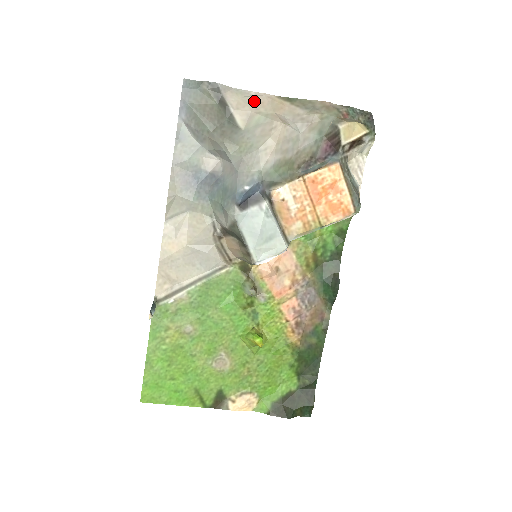
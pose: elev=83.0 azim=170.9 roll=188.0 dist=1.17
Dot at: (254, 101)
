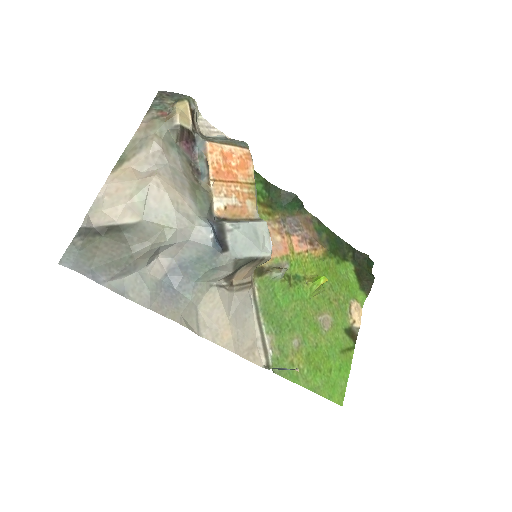
Dot at: (112, 197)
